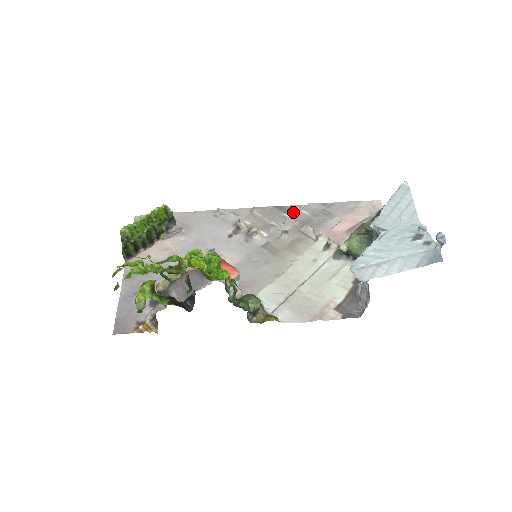
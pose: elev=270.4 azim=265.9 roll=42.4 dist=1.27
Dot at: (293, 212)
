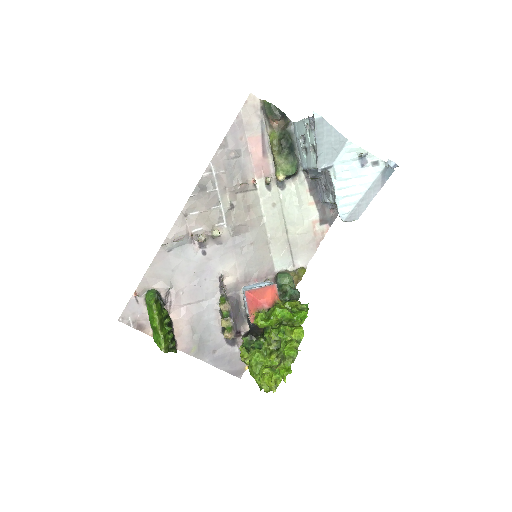
Dot at: (212, 181)
